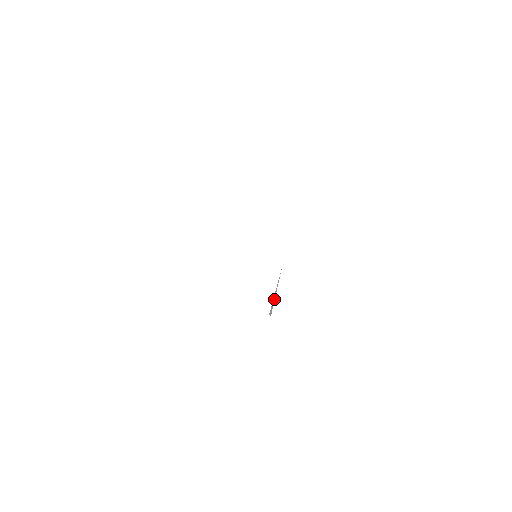
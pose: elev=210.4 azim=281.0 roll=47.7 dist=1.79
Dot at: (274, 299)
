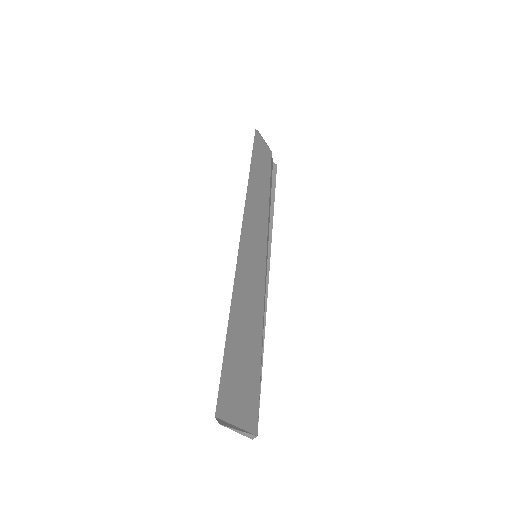
Dot at: (244, 432)
